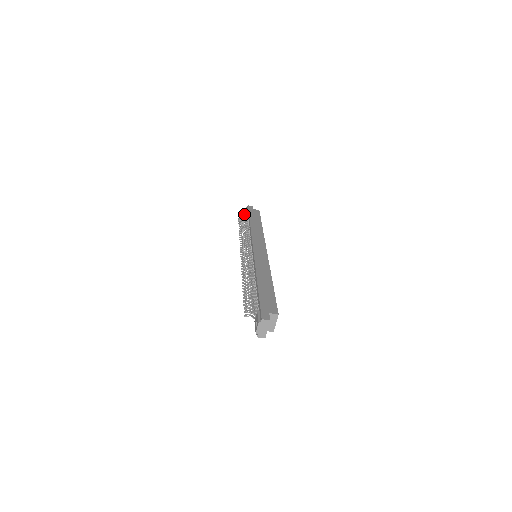
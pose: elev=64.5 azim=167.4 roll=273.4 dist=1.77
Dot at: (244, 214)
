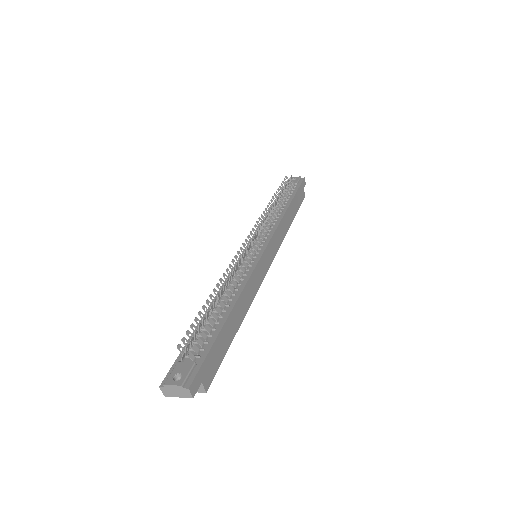
Dot at: (293, 182)
